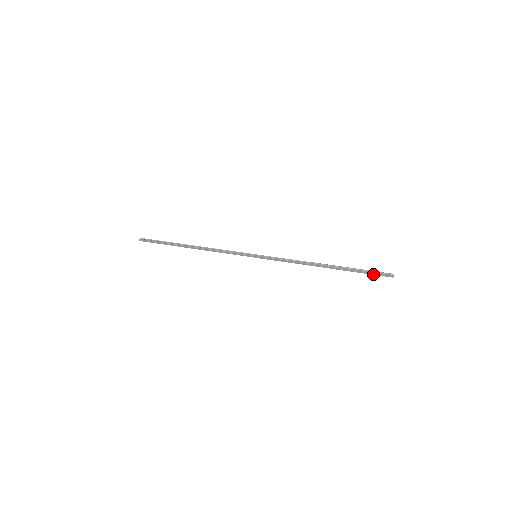
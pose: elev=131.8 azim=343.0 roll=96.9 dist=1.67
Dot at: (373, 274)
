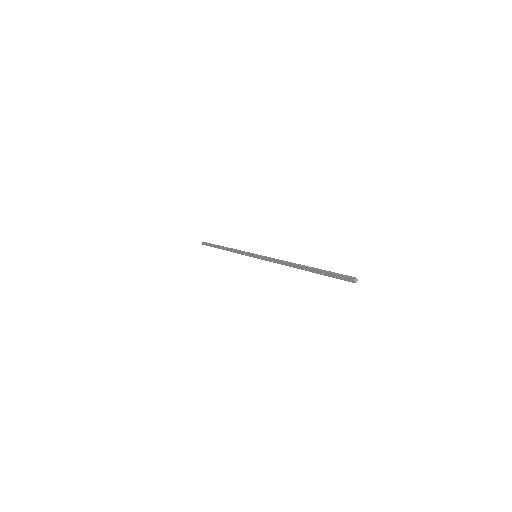
Dot at: (336, 277)
